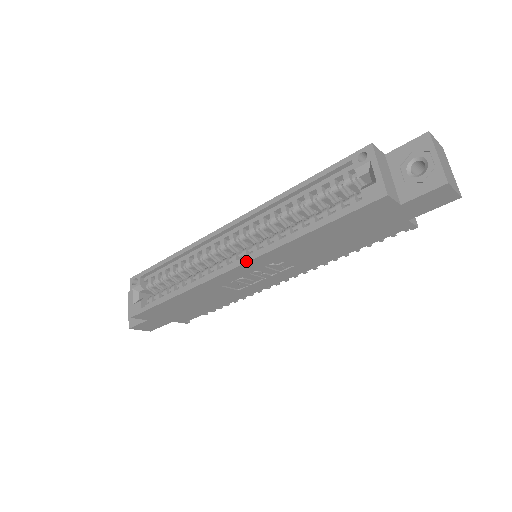
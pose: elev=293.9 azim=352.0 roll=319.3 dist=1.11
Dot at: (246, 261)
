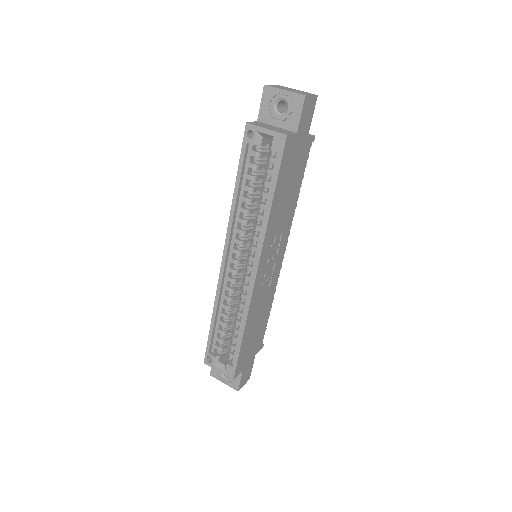
Dot at: (258, 260)
